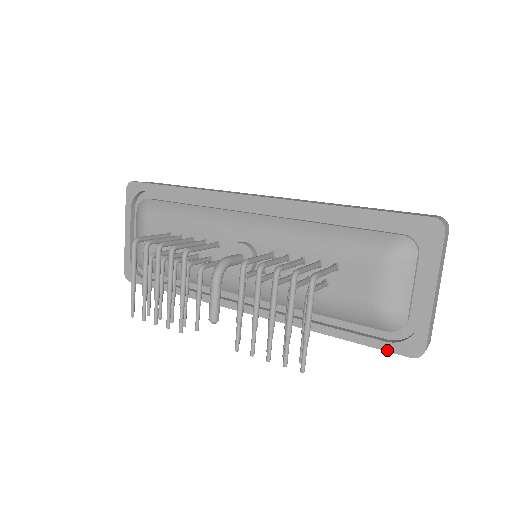
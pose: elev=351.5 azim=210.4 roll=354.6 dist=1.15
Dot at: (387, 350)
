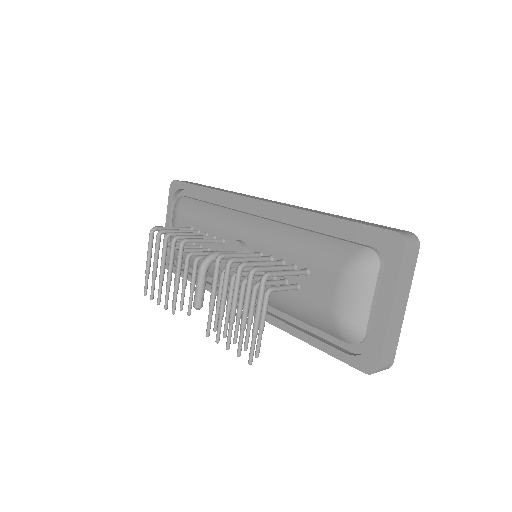
Dot at: (346, 362)
